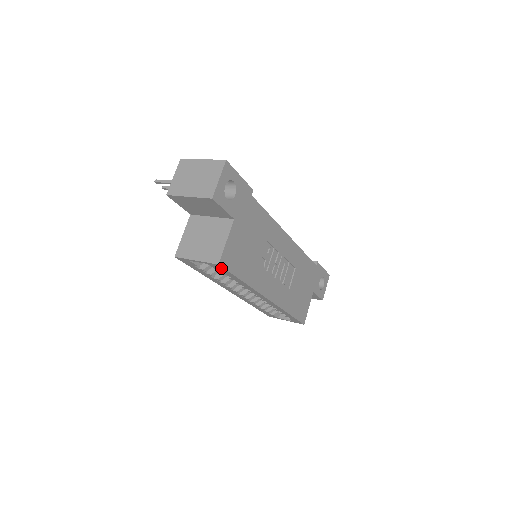
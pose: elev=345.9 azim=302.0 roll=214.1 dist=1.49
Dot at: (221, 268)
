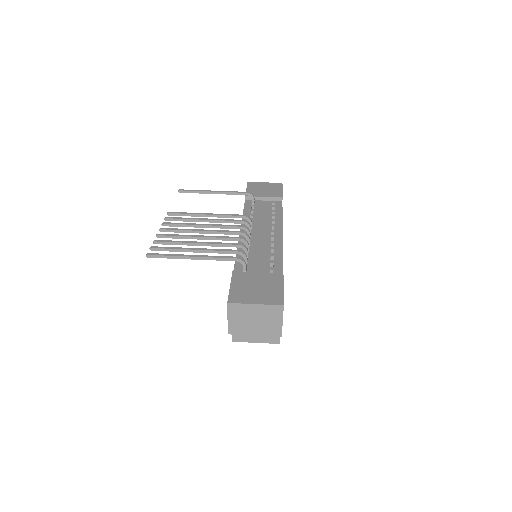
Dot at: occluded
